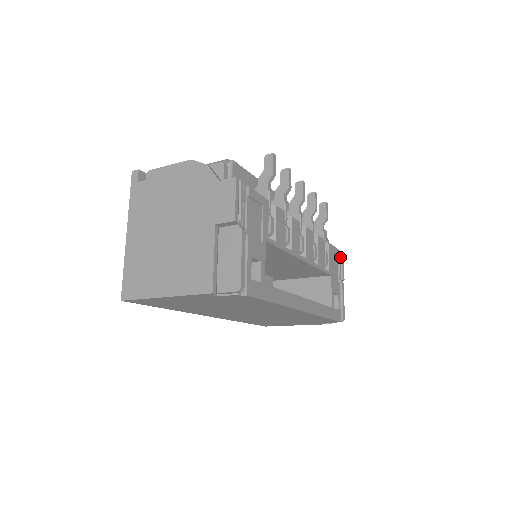
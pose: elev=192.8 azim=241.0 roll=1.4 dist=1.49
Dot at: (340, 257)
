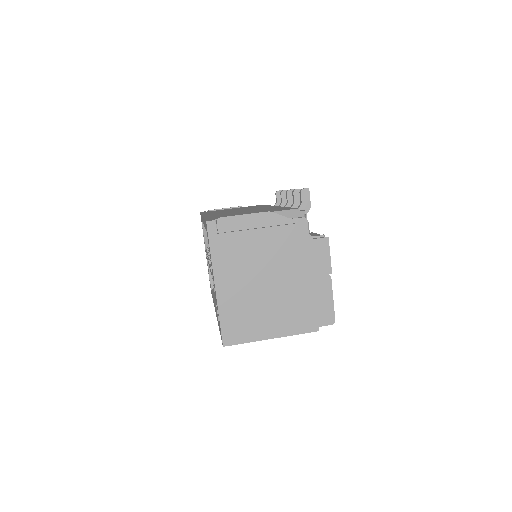
Dot at: occluded
